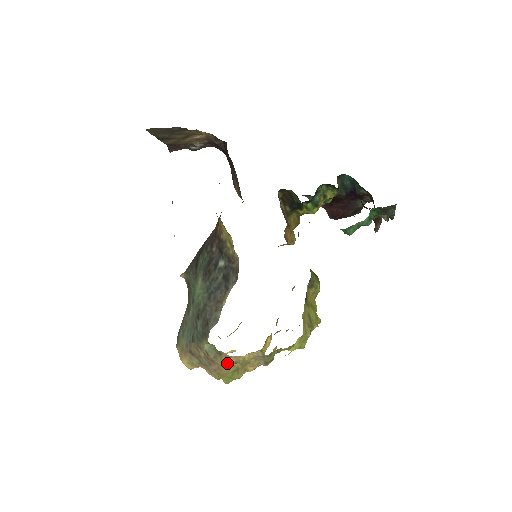
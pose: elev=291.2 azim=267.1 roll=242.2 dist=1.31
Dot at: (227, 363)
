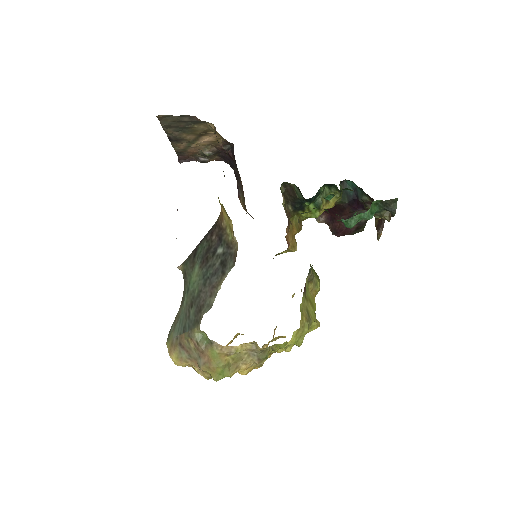
Dot at: (218, 354)
